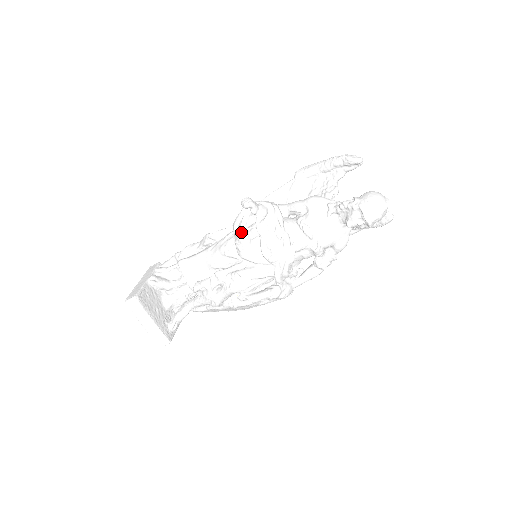
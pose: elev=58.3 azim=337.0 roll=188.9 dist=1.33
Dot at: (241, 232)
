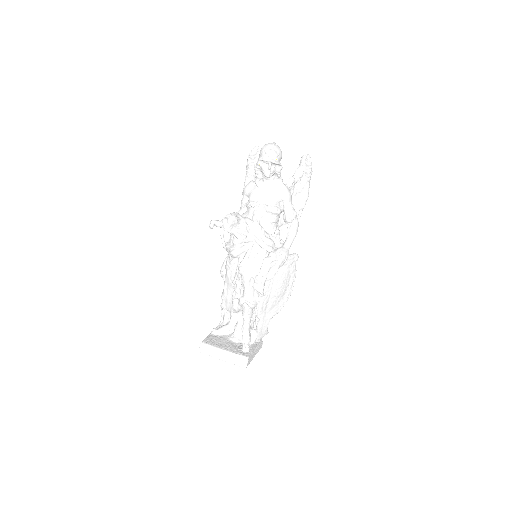
Dot at: (226, 245)
